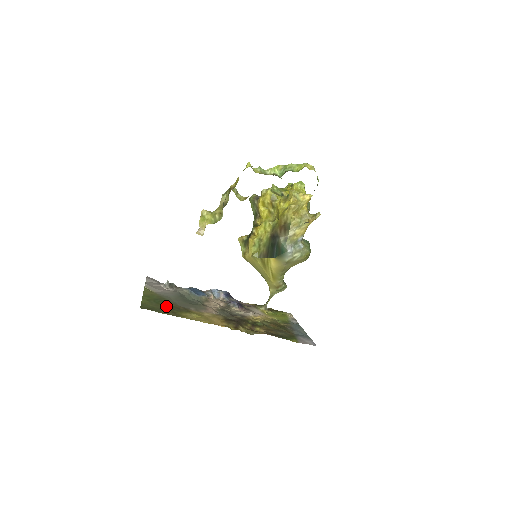
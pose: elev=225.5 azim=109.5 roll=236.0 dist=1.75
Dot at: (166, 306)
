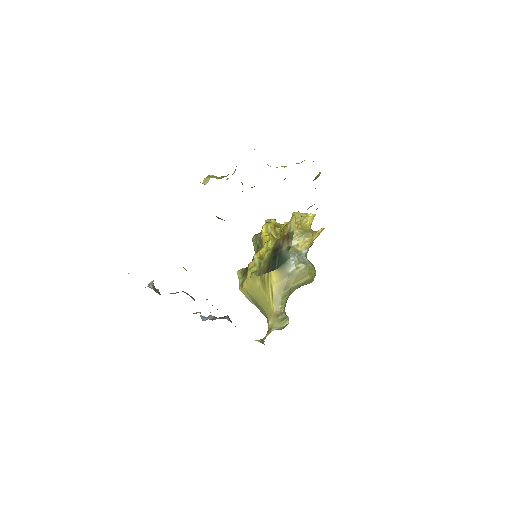
Dot at: occluded
